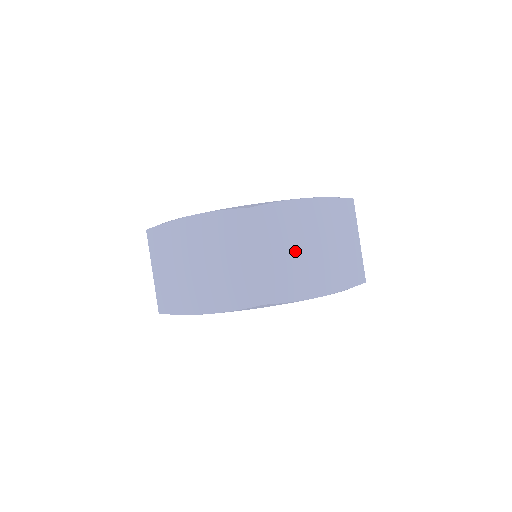
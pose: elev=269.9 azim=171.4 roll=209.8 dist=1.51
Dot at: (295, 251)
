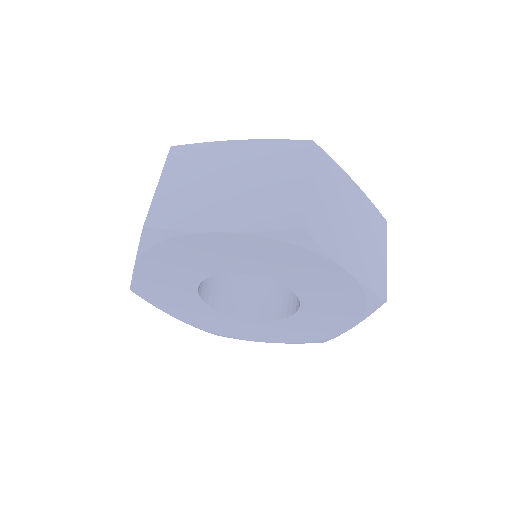
Dot at: (206, 184)
